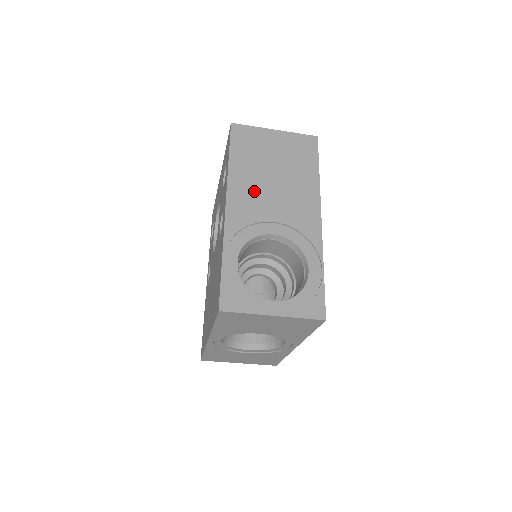
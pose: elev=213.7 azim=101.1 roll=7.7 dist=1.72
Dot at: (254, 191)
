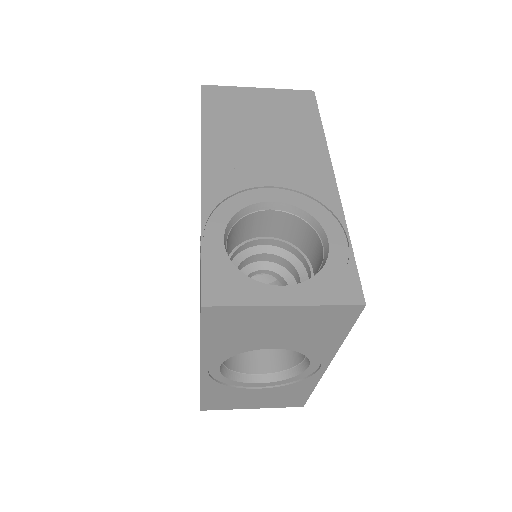
Dot at: (239, 153)
